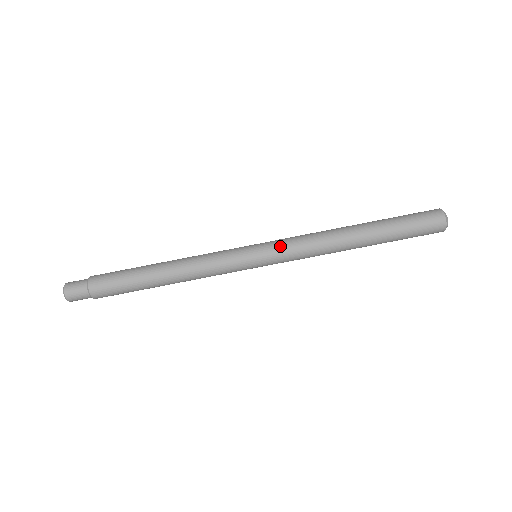
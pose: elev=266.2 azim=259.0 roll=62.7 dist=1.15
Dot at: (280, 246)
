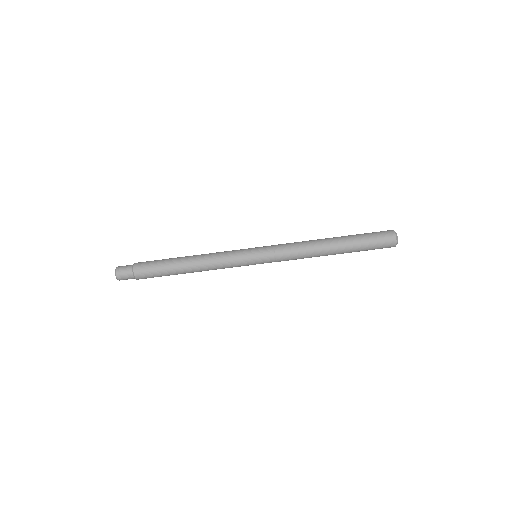
Dot at: (273, 246)
